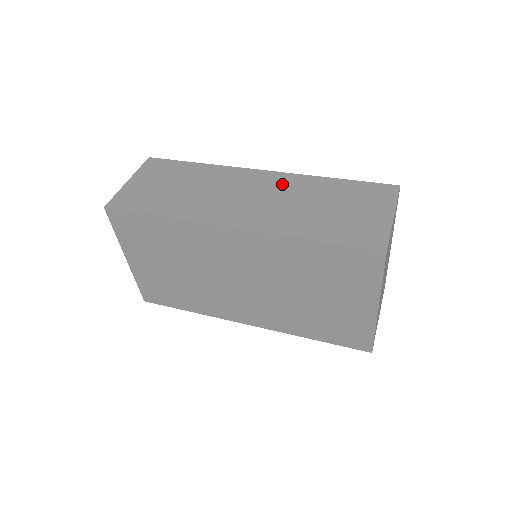
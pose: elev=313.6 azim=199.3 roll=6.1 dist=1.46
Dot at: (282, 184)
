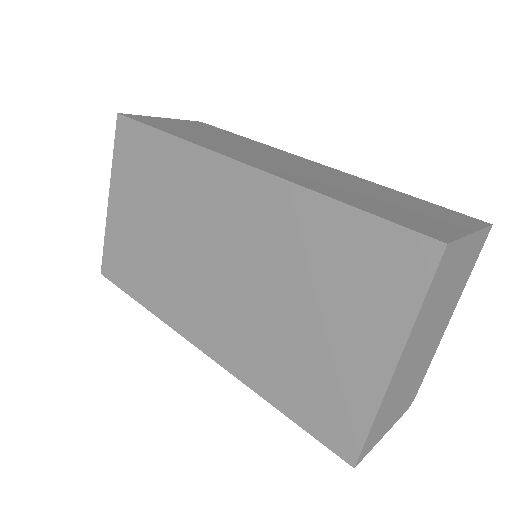
Dot at: (331, 172)
